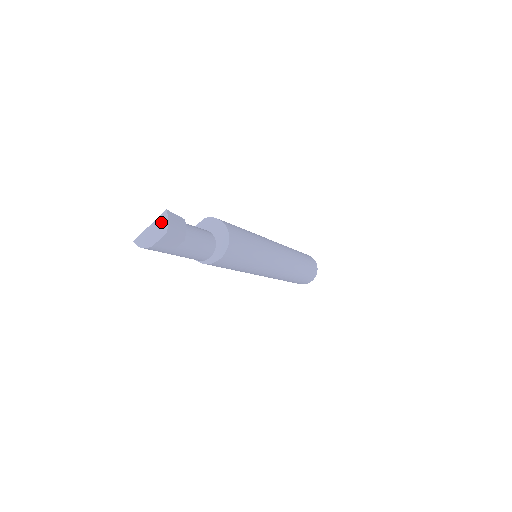
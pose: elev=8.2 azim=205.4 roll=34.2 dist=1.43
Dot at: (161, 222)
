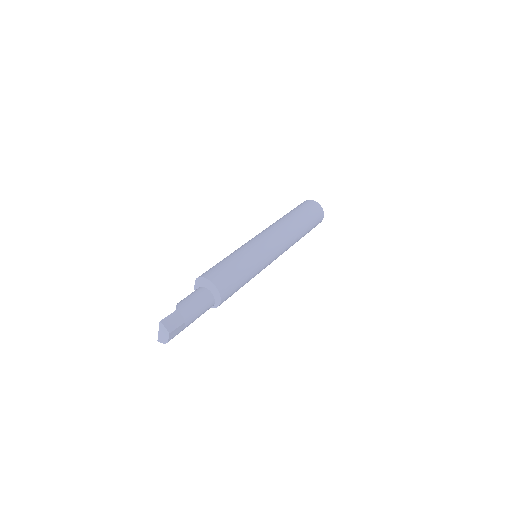
Dot at: (162, 329)
